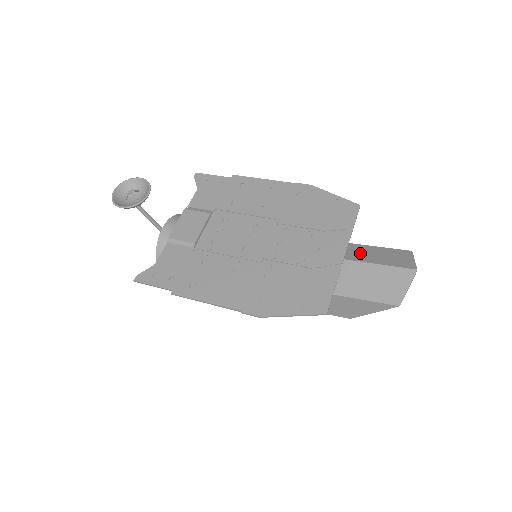
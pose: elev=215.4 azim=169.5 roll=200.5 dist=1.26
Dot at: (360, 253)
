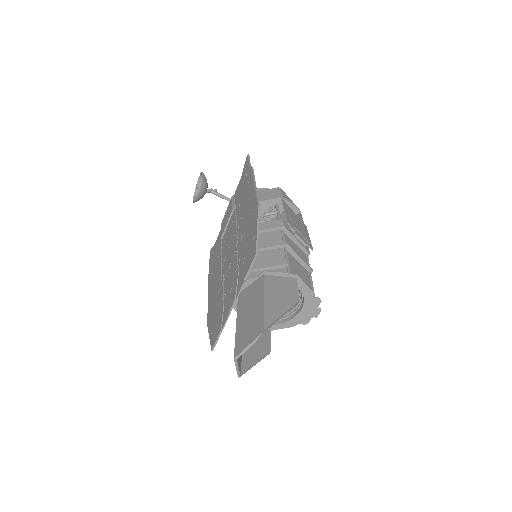
Dot at: (248, 306)
